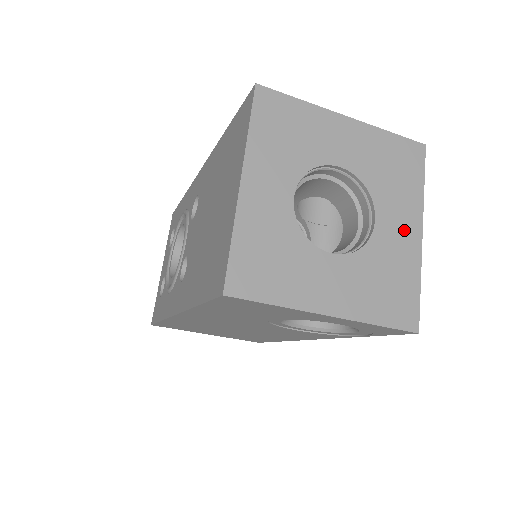
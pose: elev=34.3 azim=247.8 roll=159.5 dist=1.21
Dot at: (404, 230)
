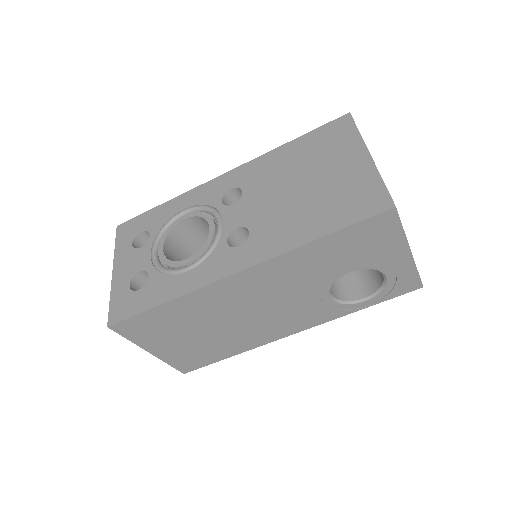
Dot at: occluded
